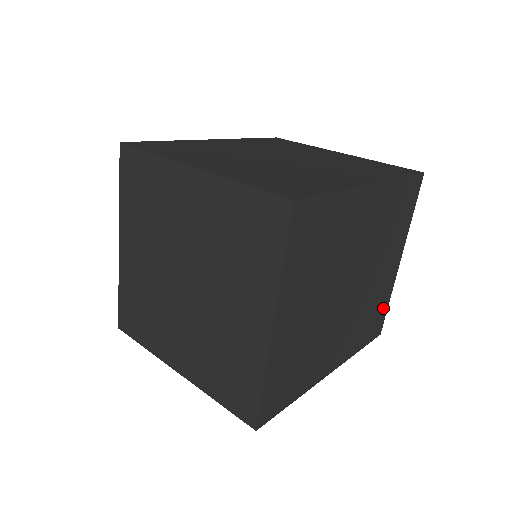
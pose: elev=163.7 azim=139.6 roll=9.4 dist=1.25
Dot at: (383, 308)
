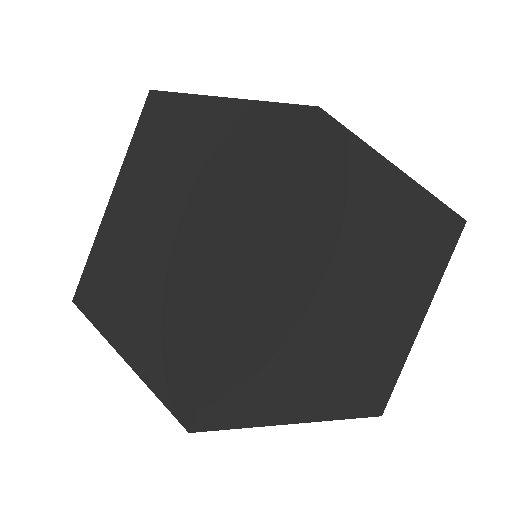
Dot at: (392, 376)
